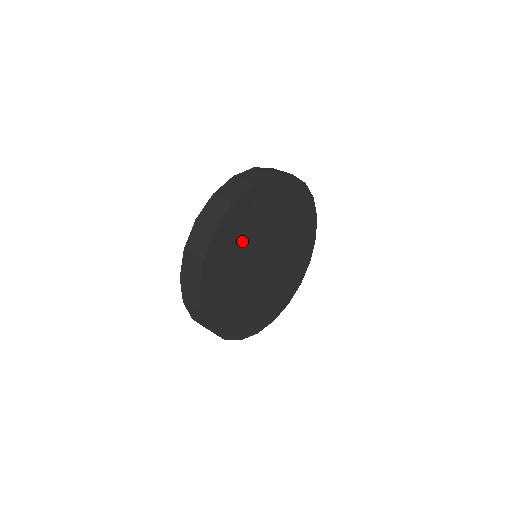
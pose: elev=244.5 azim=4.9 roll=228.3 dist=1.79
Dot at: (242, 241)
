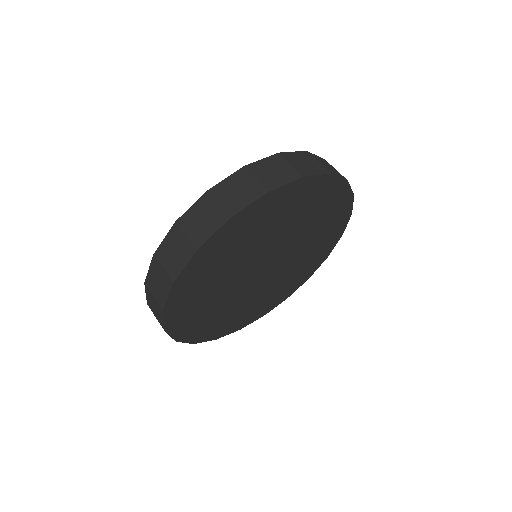
Dot at: (271, 228)
